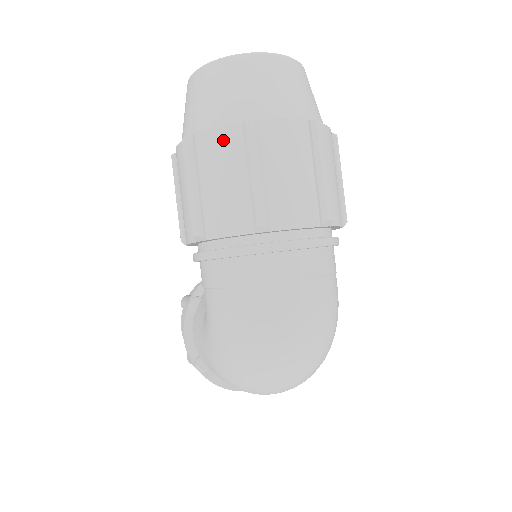
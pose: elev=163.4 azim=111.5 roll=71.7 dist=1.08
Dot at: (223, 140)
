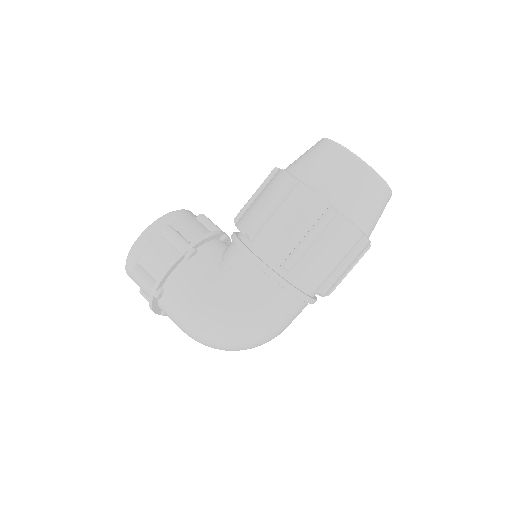
Dot at: (349, 235)
